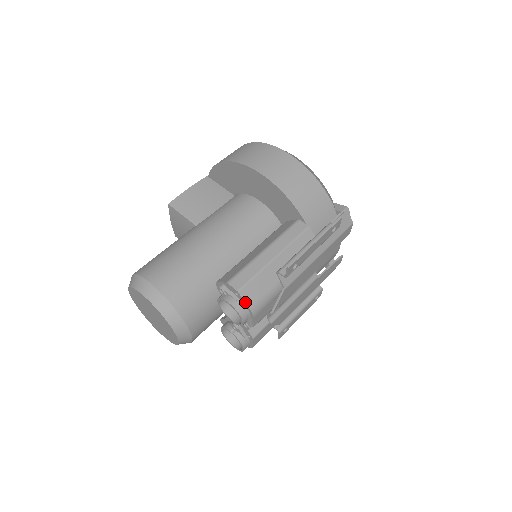
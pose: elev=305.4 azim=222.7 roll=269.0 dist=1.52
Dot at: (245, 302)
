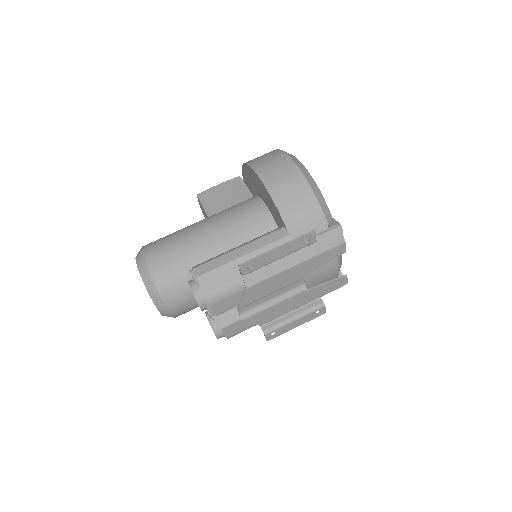
Dot at: (202, 289)
